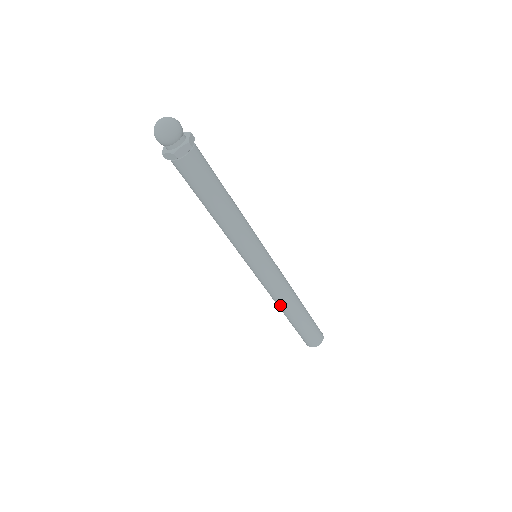
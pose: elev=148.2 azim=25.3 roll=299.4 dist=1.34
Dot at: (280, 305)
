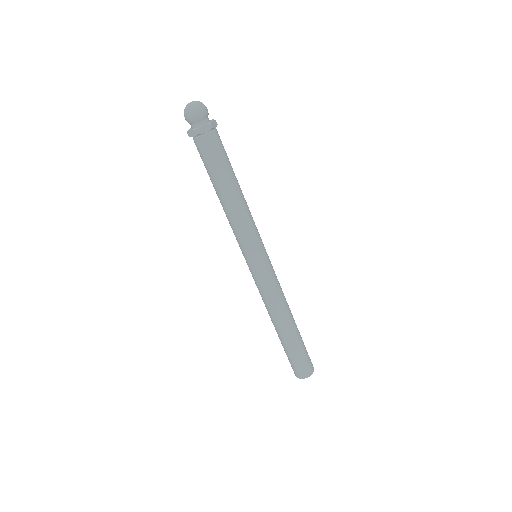
Dot at: (272, 316)
